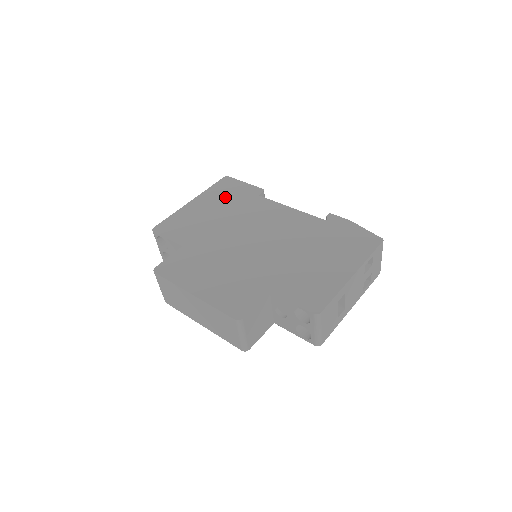
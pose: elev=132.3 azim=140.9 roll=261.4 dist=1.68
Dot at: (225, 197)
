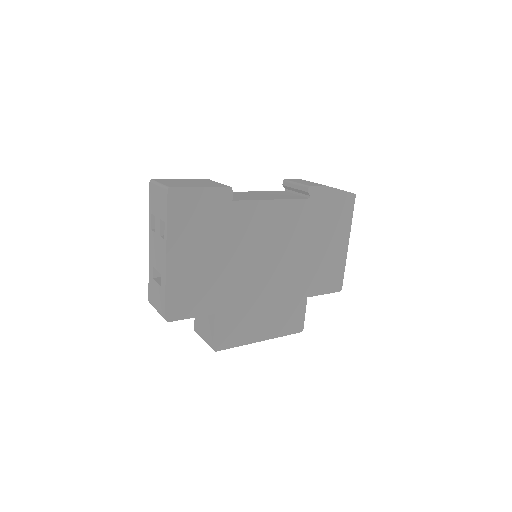
Dot at: (200, 227)
